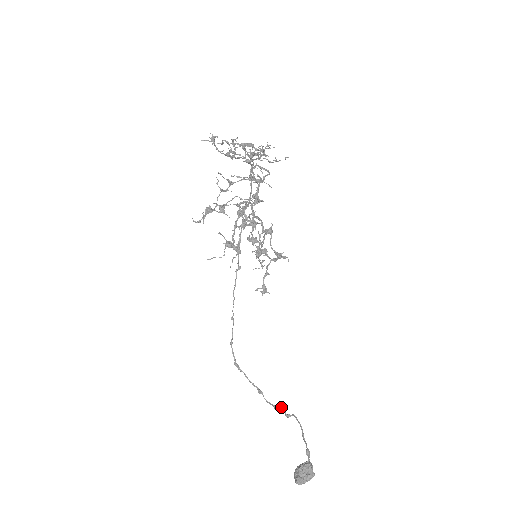
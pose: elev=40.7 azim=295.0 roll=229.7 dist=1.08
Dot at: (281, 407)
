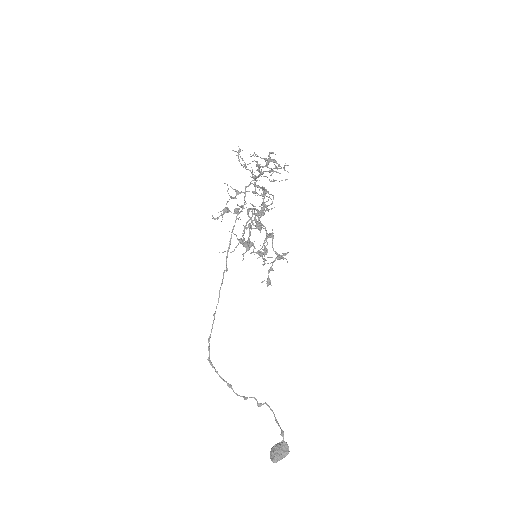
Dot at: (253, 397)
